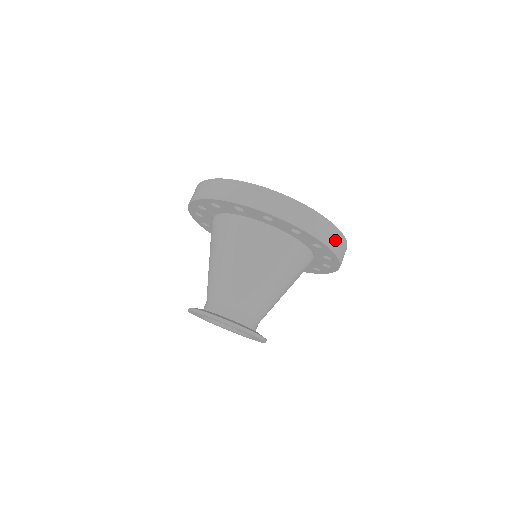
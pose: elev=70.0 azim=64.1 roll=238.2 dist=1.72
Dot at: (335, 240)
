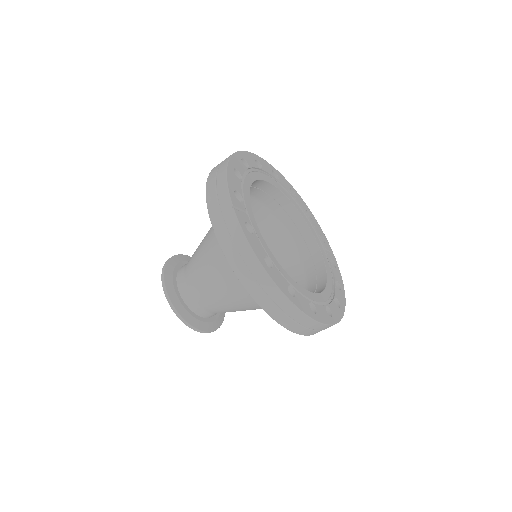
Dot at: occluded
